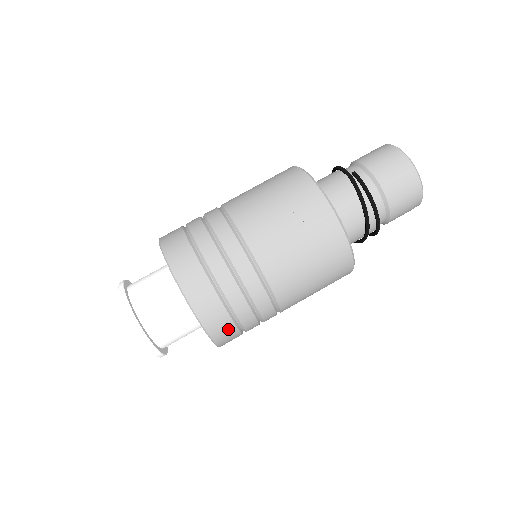
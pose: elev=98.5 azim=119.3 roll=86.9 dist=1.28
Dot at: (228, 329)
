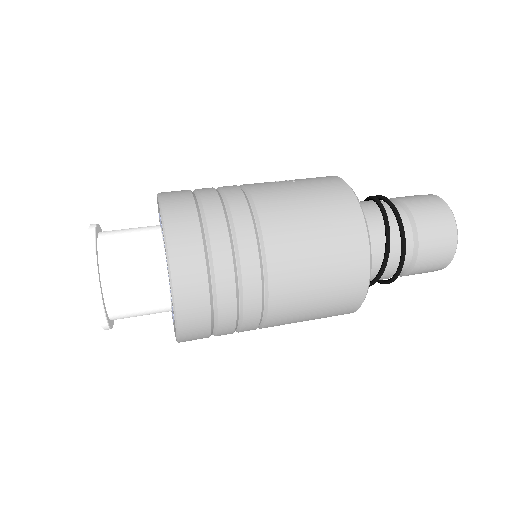
Dot at: (190, 233)
